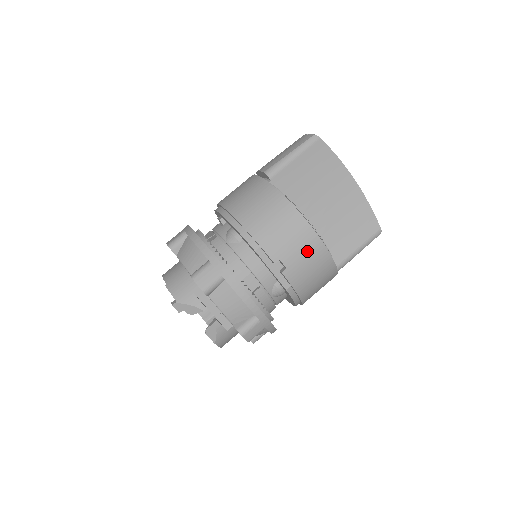
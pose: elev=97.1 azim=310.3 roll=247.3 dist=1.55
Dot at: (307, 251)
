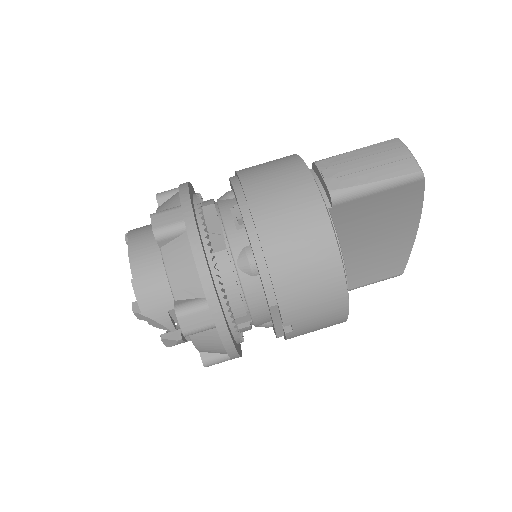
Dot at: (326, 321)
